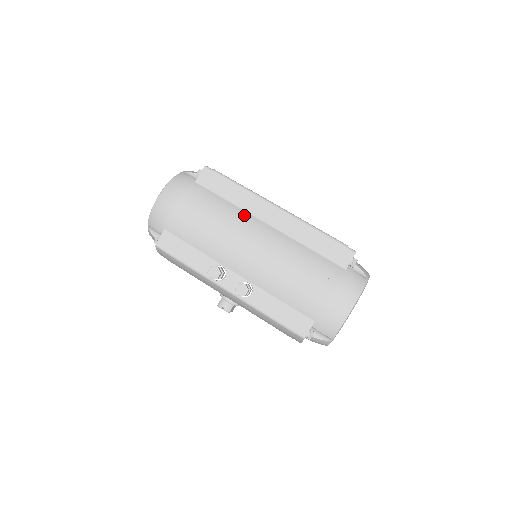
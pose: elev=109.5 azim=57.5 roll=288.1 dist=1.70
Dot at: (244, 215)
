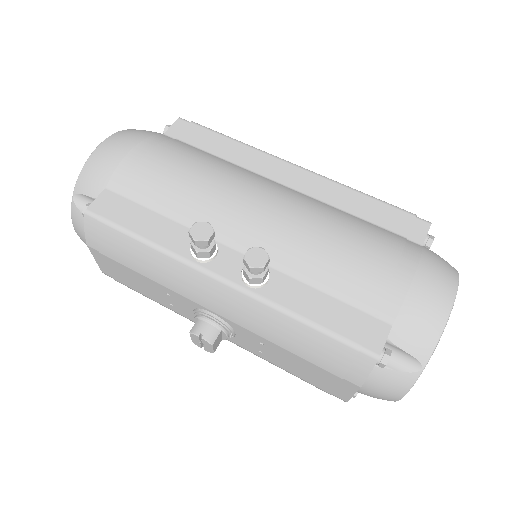
Dot at: (245, 171)
